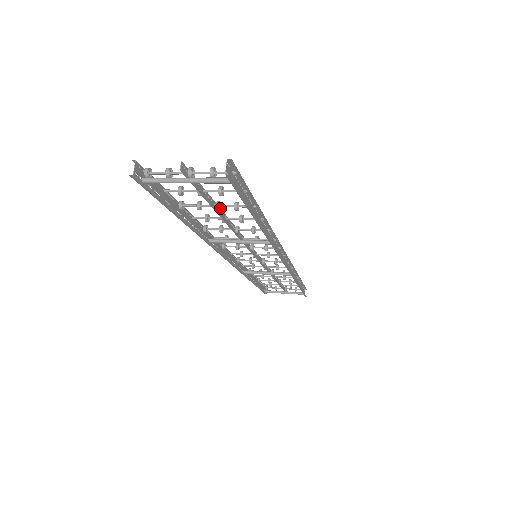
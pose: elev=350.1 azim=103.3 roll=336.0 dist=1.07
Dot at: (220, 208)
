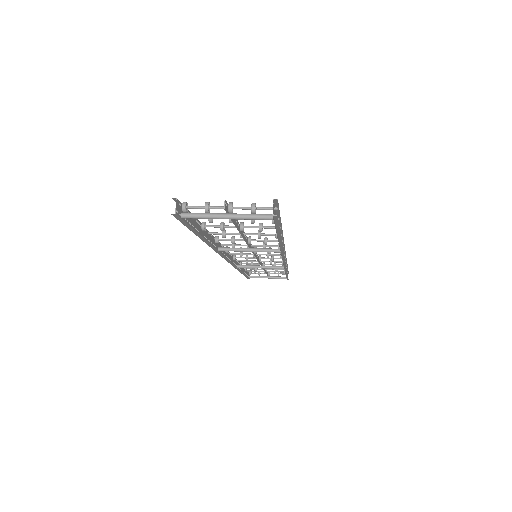
Dot at: (243, 228)
